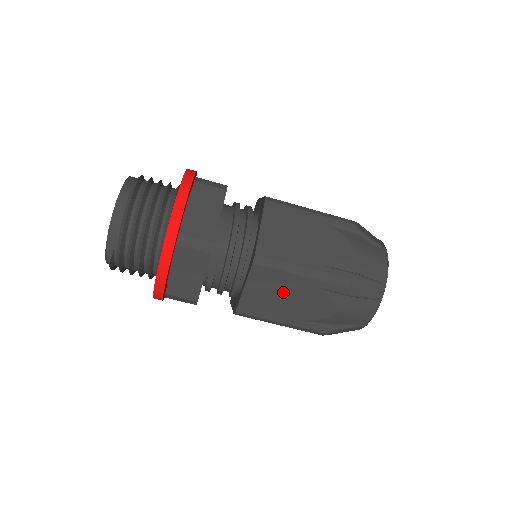
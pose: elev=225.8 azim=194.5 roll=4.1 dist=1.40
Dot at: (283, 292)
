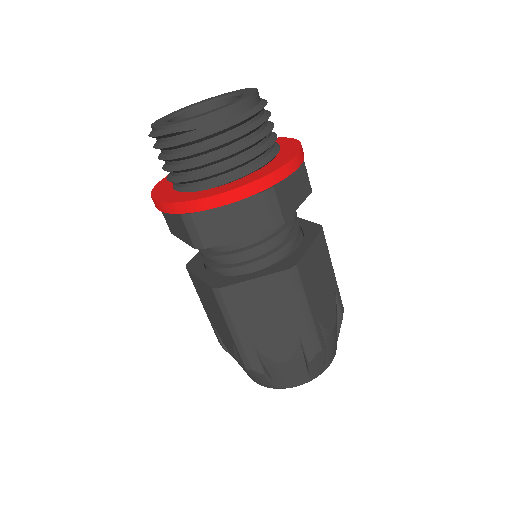
Dot at: (274, 312)
